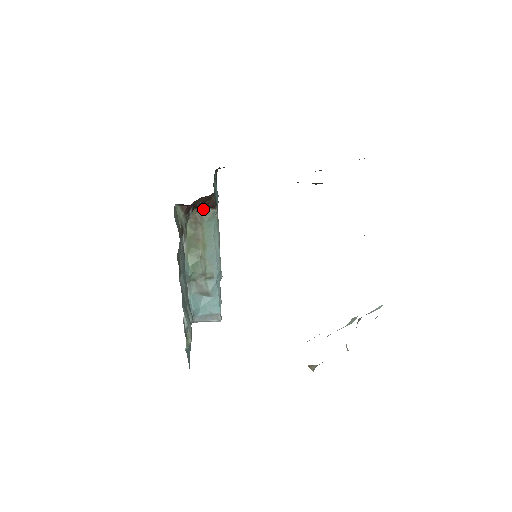
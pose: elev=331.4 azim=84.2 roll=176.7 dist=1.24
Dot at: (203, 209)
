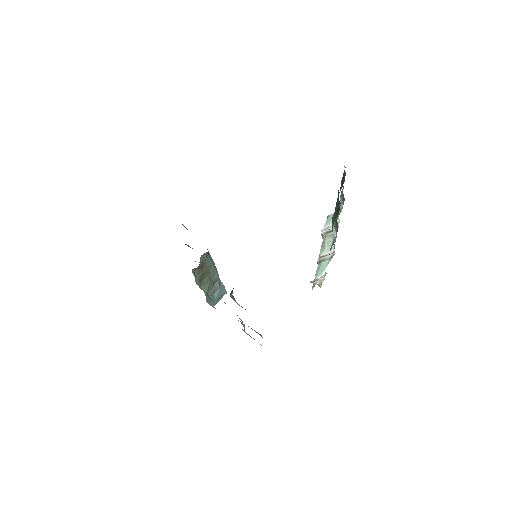
Dot at: (201, 256)
